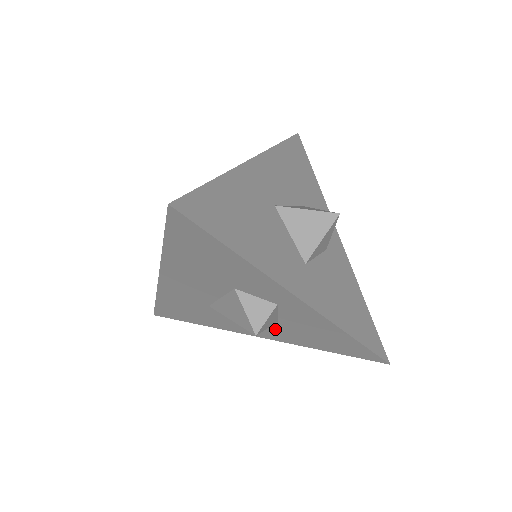
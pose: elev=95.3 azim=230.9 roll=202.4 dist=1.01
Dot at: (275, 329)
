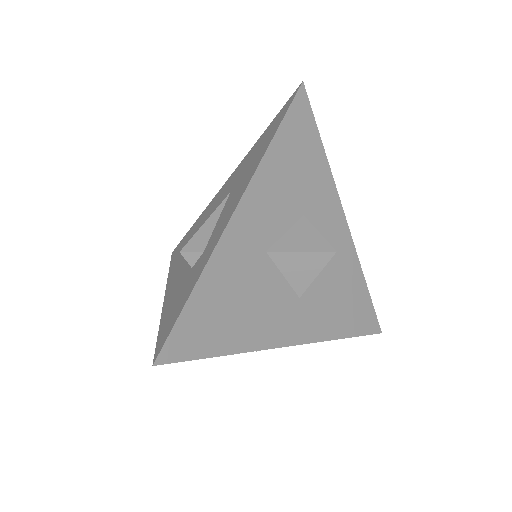
Dot at: occluded
